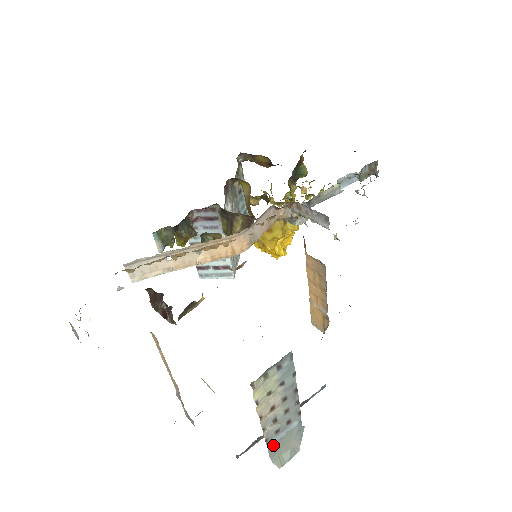
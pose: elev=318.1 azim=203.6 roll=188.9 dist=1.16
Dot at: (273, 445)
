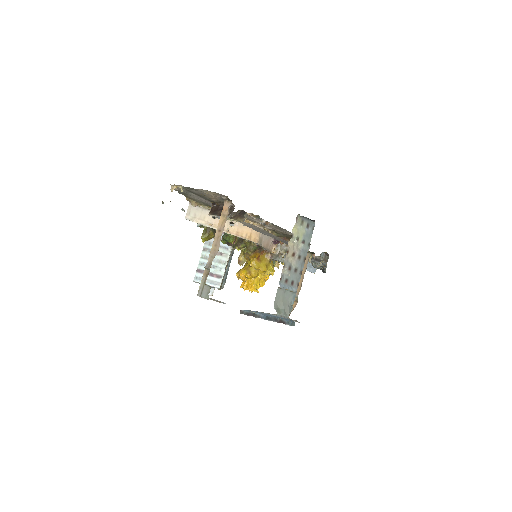
Dot at: (282, 287)
